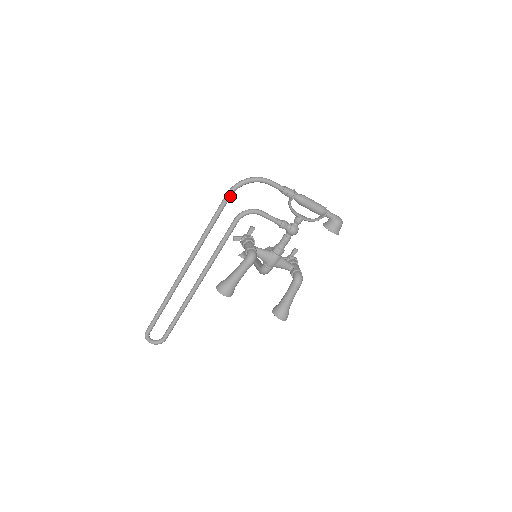
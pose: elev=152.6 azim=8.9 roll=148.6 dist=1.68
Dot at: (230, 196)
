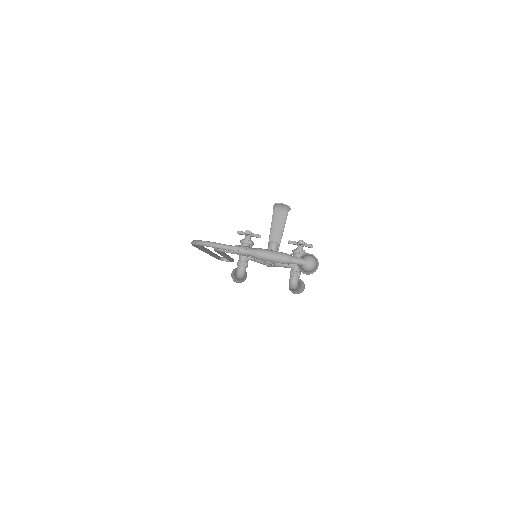
Dot at: (195, 245)
